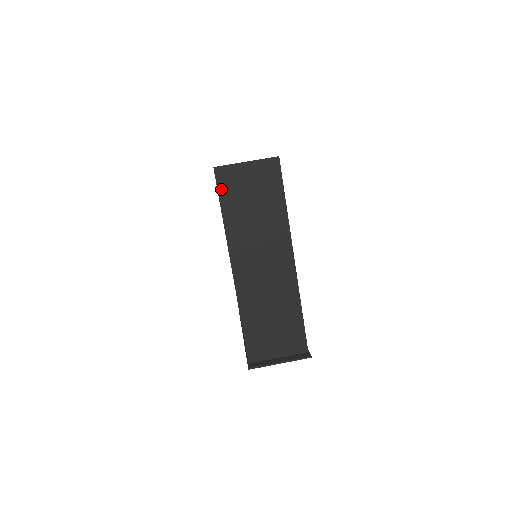
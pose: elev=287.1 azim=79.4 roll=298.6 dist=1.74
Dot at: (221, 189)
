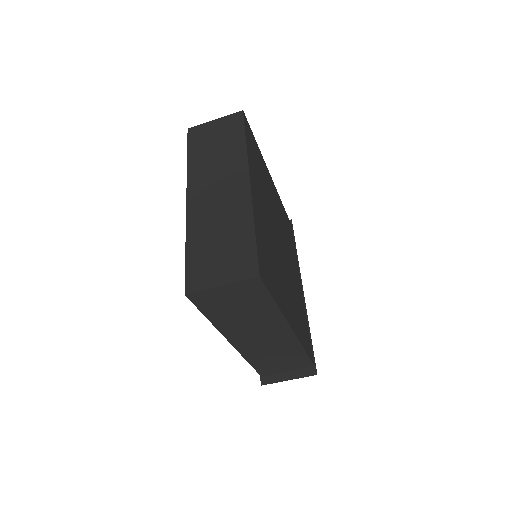
Dot at: (200, 305)
